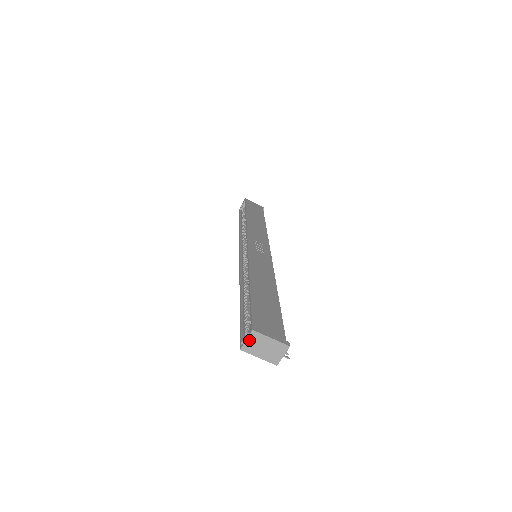
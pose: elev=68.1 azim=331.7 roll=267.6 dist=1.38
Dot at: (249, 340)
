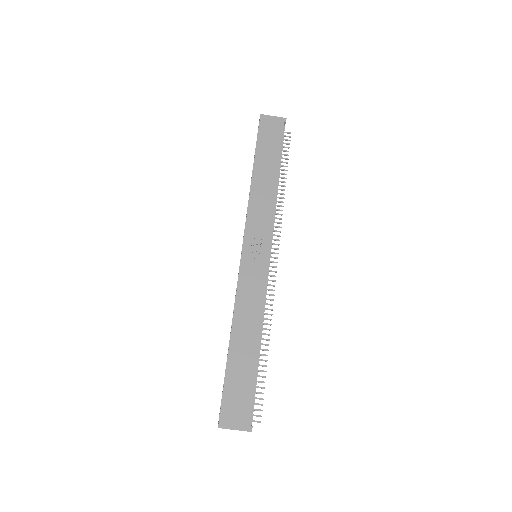
Dot at: occluded
